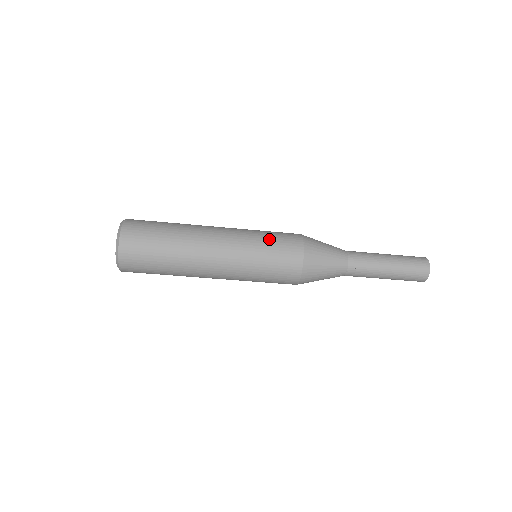
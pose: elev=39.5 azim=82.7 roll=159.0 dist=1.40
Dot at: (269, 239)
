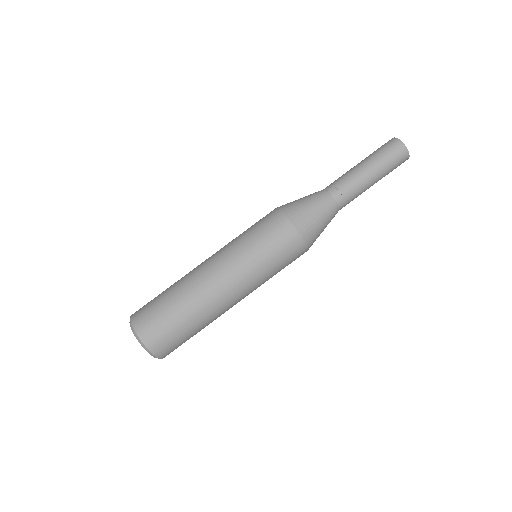
Dot at: occluded
